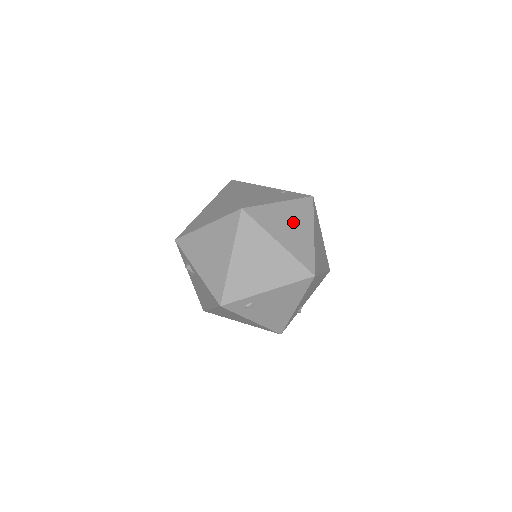
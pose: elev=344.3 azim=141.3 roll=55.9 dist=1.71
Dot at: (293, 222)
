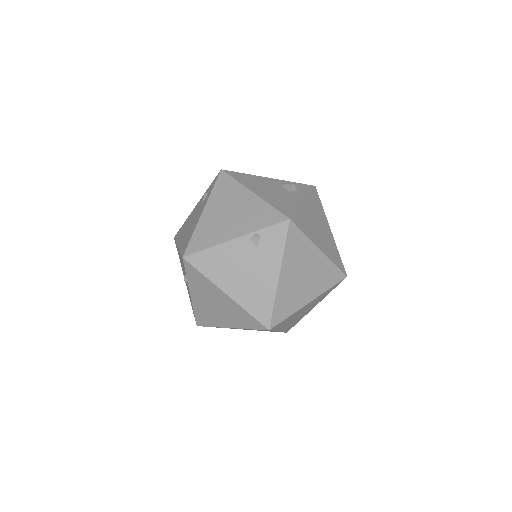
Dot at: (302, 271)
